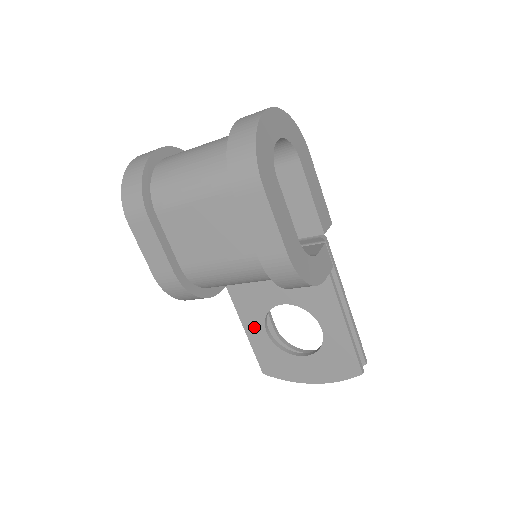
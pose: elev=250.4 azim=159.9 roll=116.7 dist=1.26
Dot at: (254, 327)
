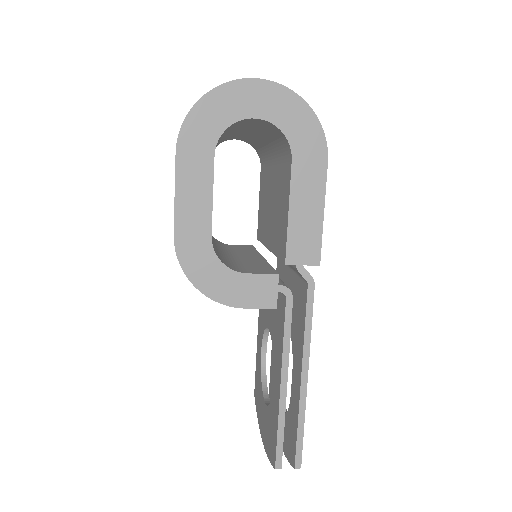
Dot at: (260, 339)
